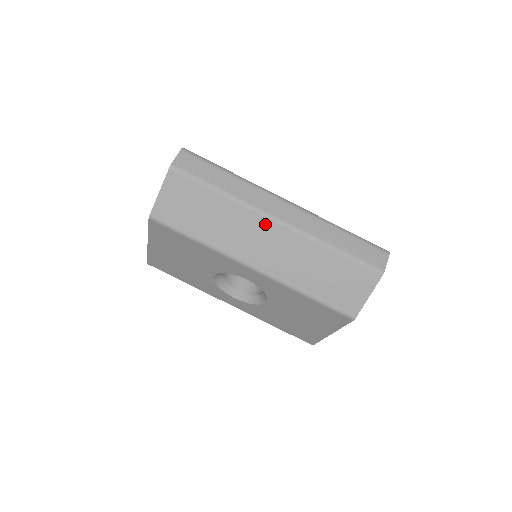
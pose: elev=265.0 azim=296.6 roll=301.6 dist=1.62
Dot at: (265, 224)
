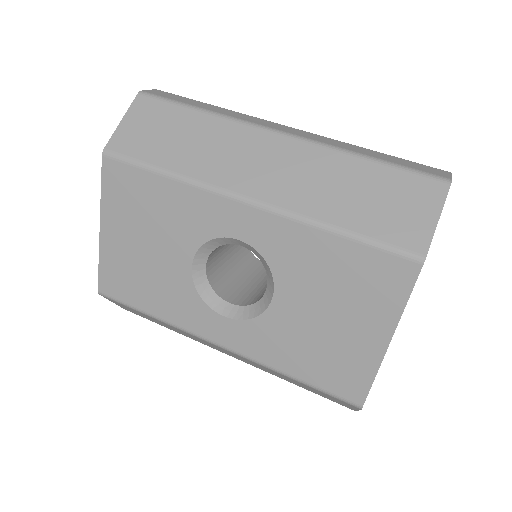
Dot at: (263, 138)
